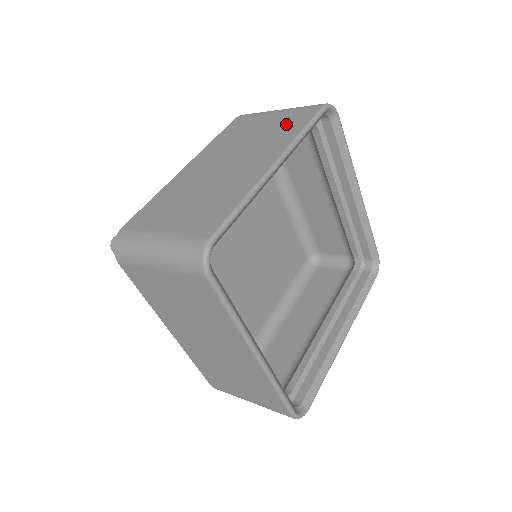
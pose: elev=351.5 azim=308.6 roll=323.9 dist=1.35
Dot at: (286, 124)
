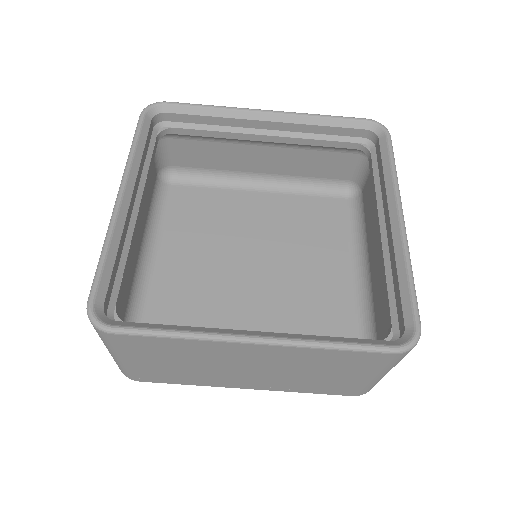
Dot at: occluded
